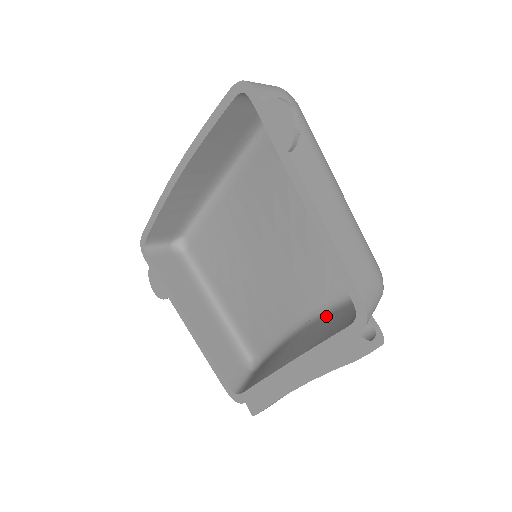
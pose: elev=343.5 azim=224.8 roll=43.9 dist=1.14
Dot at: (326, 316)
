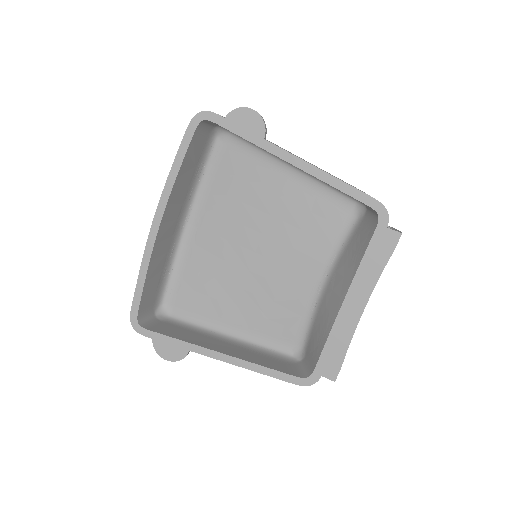
Dot at: (342, 255)
